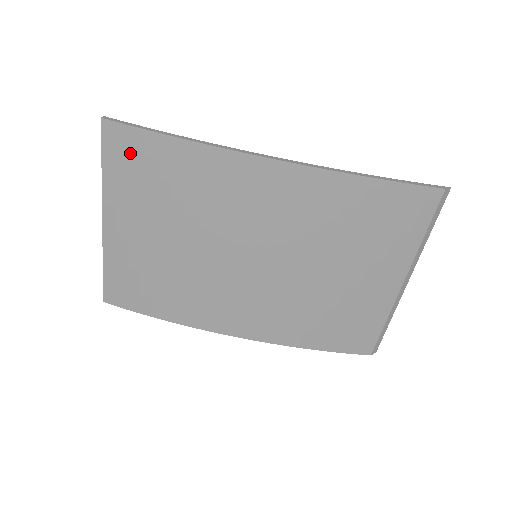
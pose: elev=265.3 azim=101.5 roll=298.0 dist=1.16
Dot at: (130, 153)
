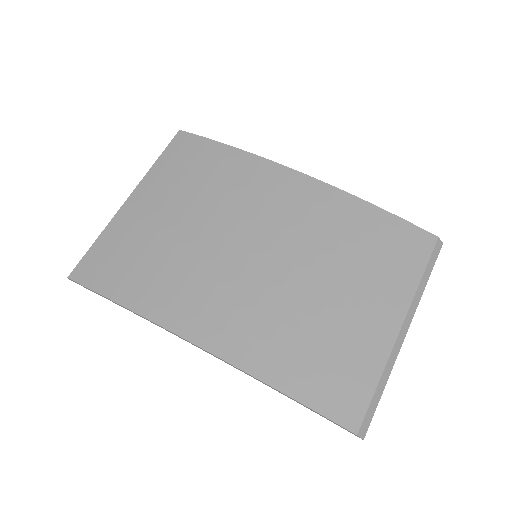
Dot at: (188, 151)
